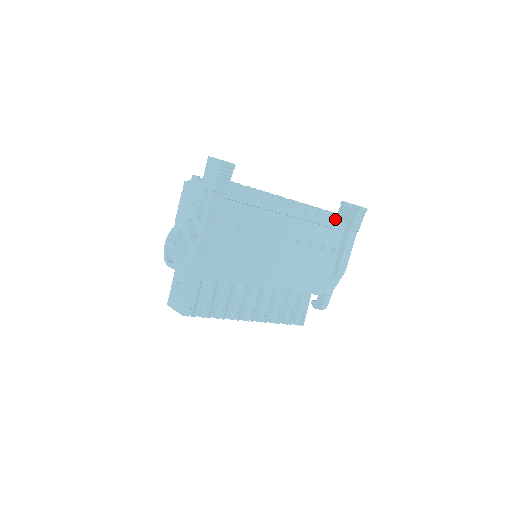
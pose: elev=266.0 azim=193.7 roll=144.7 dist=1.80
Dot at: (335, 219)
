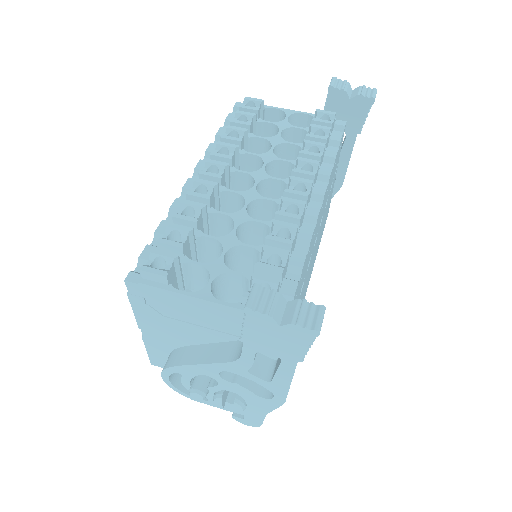
Dot at: (342, 136)
